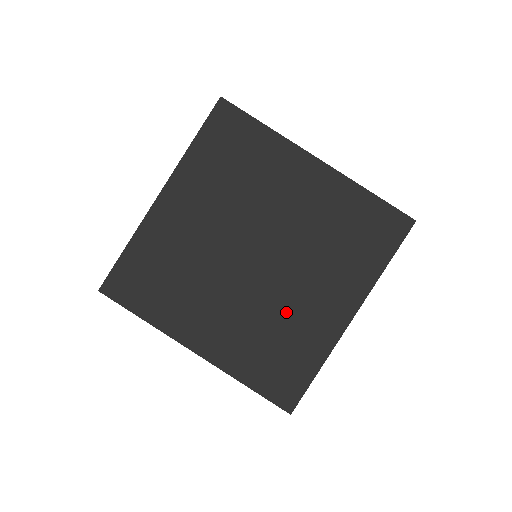
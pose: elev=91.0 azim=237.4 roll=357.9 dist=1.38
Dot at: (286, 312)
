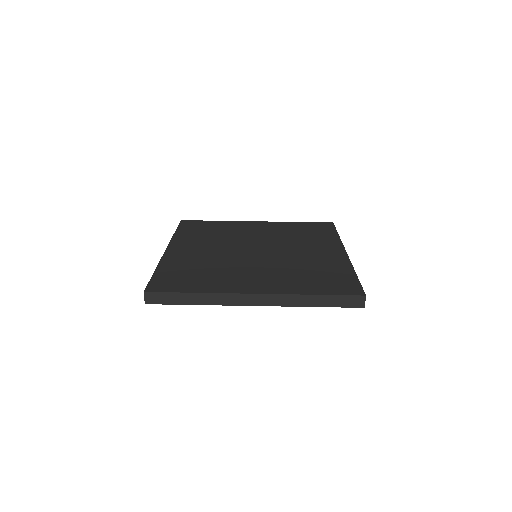
Dot at: (302, 261)
